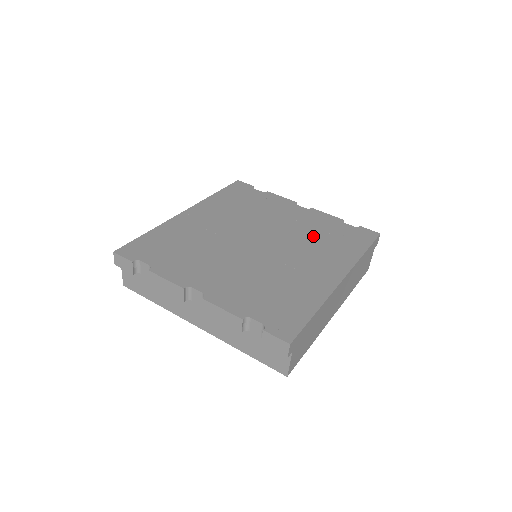
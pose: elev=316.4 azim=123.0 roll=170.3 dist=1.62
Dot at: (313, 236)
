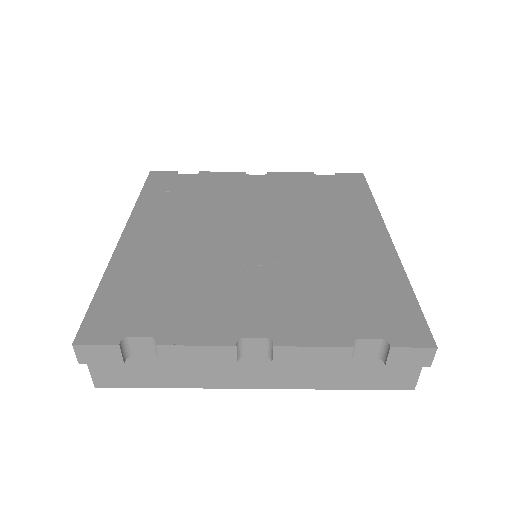
Dot at: (306, 203)
